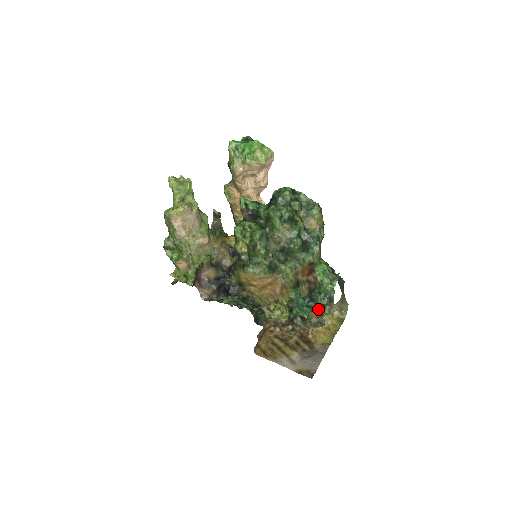
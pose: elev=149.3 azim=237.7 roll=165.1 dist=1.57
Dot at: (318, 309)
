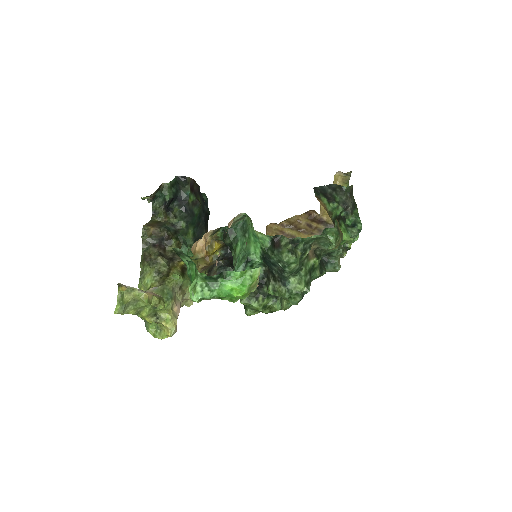
Dot at: (344, 255)
